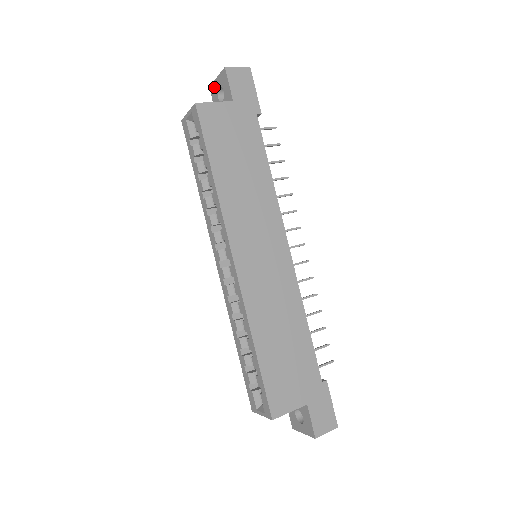
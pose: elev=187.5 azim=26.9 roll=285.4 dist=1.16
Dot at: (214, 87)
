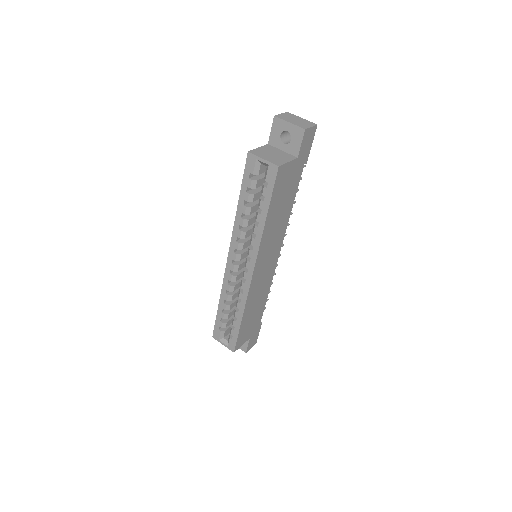
Dot at: (281, 124)
